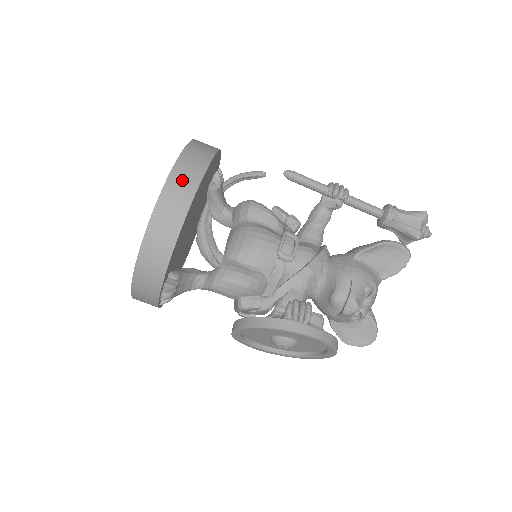
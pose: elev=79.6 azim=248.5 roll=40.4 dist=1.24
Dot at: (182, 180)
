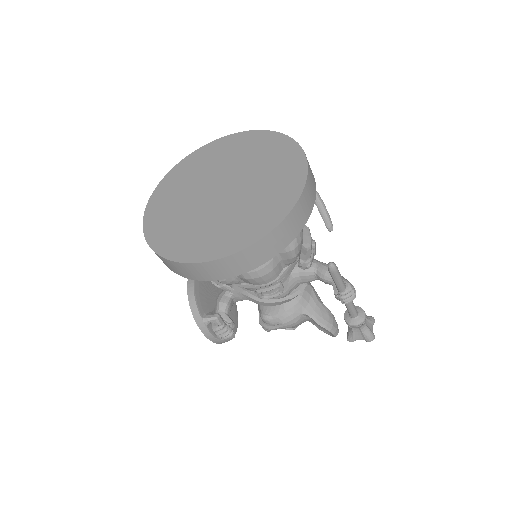
Dot at: (224, 268)
